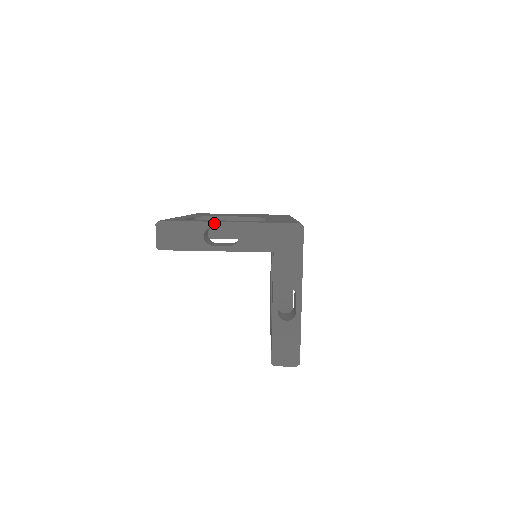
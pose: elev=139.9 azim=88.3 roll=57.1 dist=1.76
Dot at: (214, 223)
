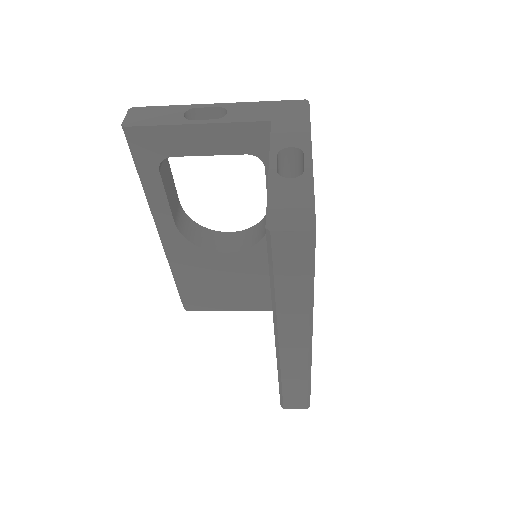
Dot at: (199, 105)
